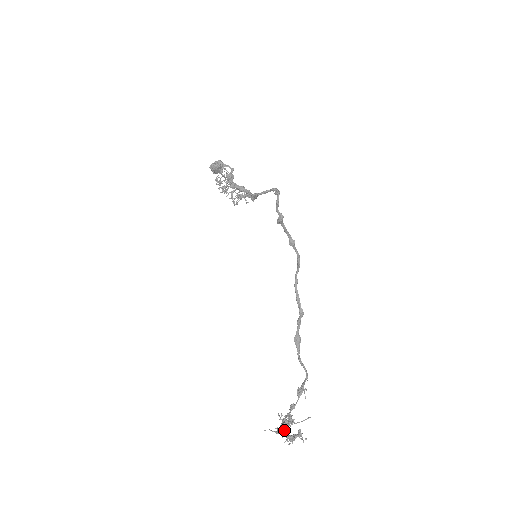
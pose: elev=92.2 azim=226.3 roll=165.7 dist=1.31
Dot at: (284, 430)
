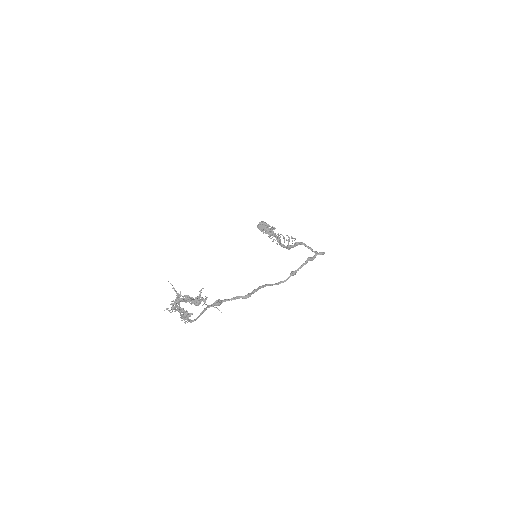
Dot at: (185, 299)
